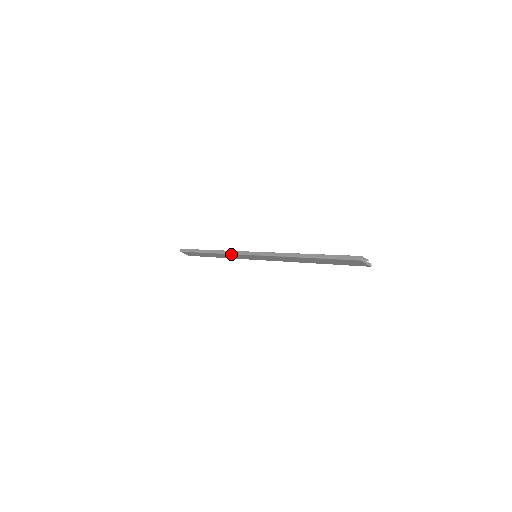
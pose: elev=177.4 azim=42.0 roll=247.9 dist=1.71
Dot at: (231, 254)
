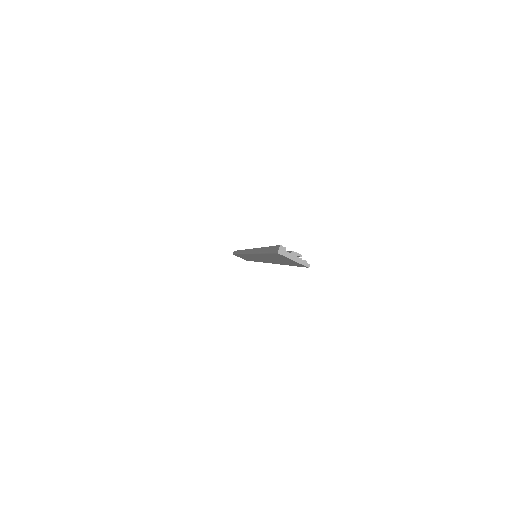
Dot at: occluded
